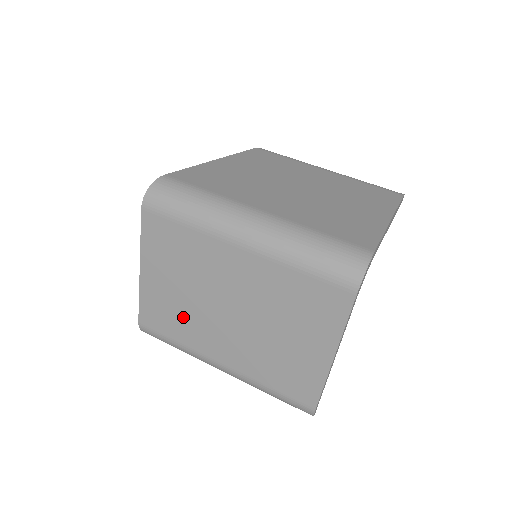
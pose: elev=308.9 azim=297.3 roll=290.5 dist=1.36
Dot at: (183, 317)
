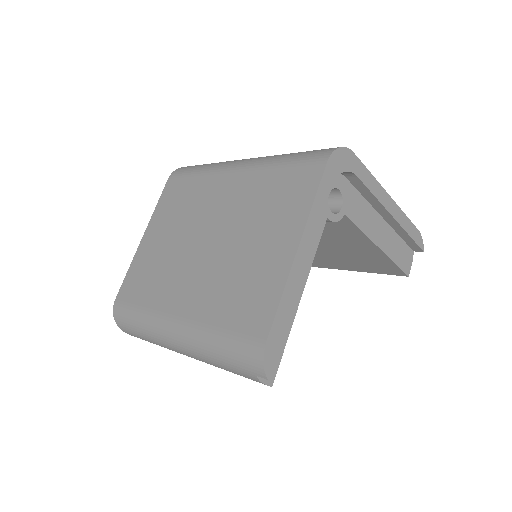
Dot at: (160, 271)
